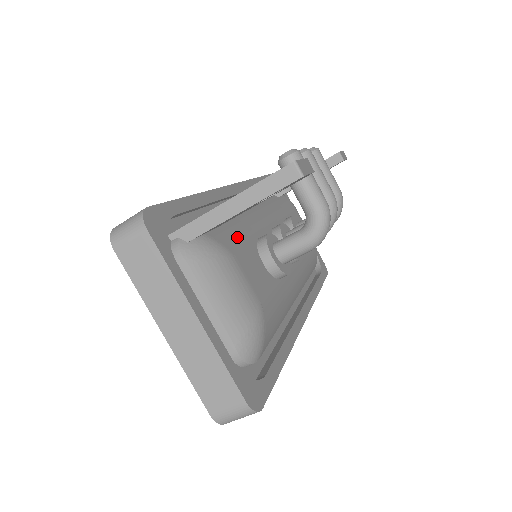
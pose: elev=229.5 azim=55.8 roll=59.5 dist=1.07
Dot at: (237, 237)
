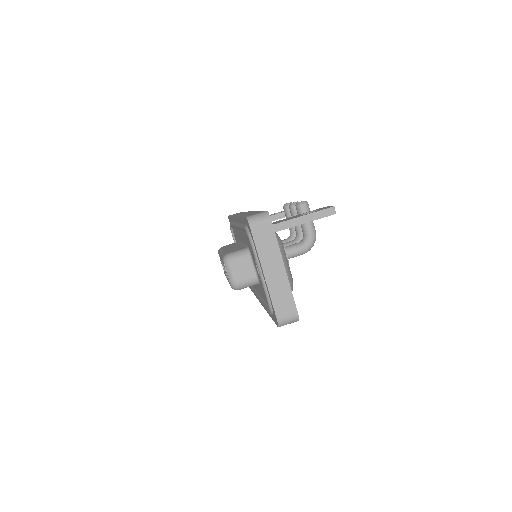
Dot at: occluded
